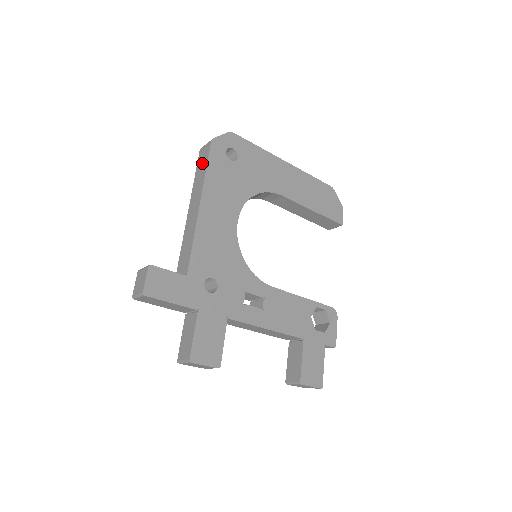
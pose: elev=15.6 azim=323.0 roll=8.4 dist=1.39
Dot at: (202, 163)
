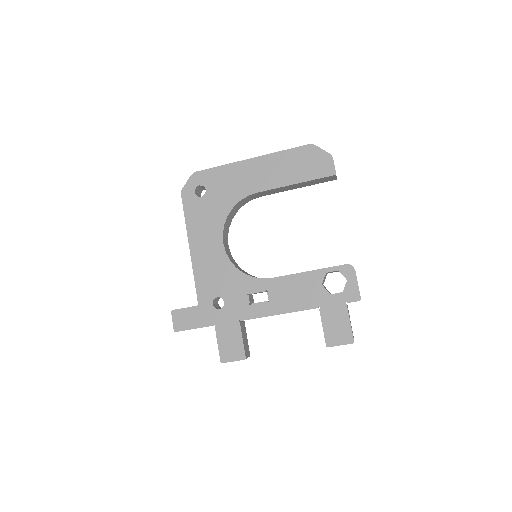
Dot at: occluded
